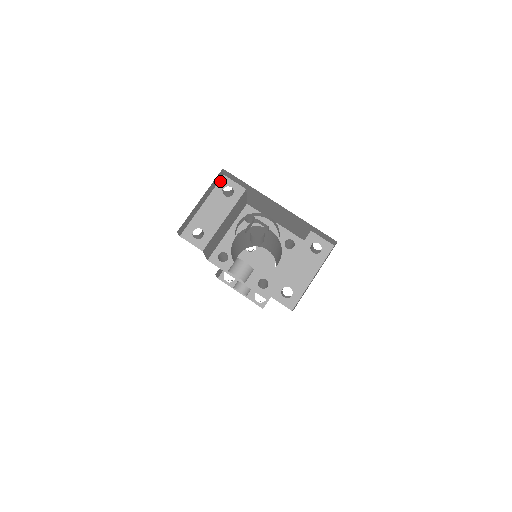
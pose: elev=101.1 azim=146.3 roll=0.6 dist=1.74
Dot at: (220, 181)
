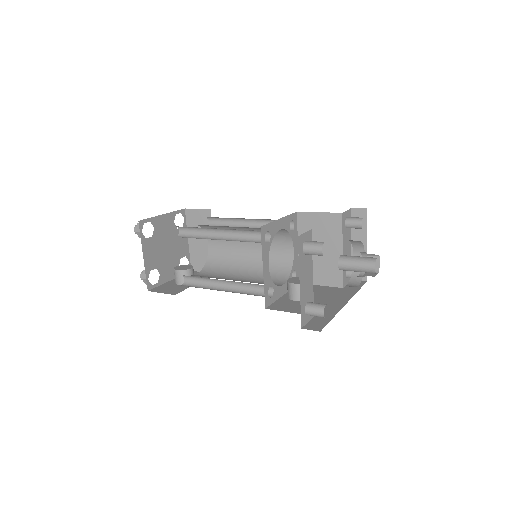
Dot at: (299, 246)
